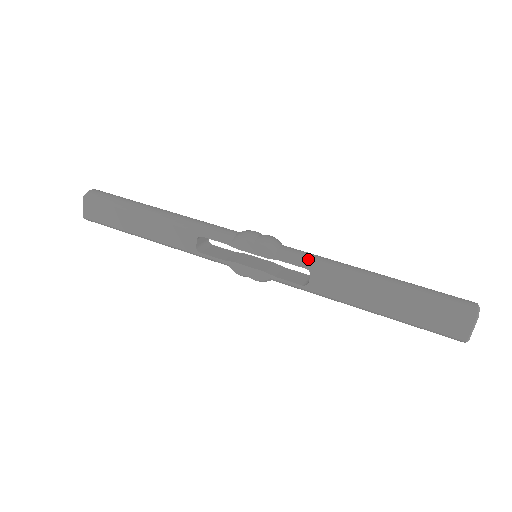
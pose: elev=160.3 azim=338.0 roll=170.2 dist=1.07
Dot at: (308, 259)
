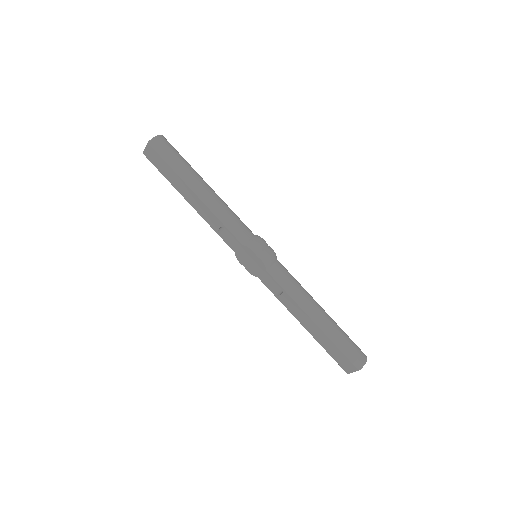
Dot at: (286, 284)
